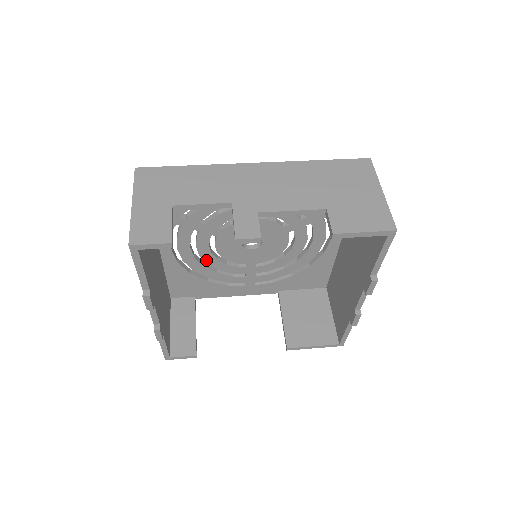
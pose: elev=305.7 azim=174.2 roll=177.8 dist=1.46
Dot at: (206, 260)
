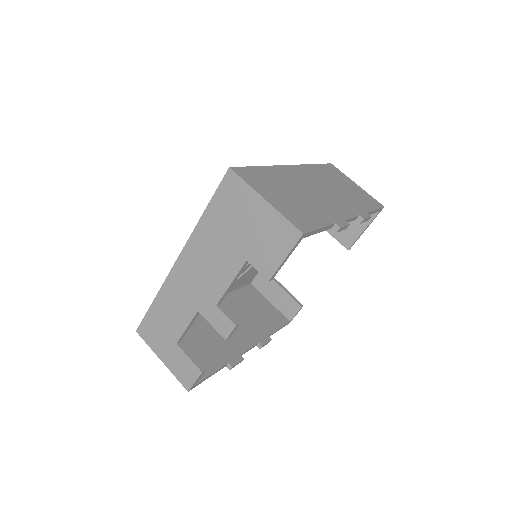
Dot at: occluded
